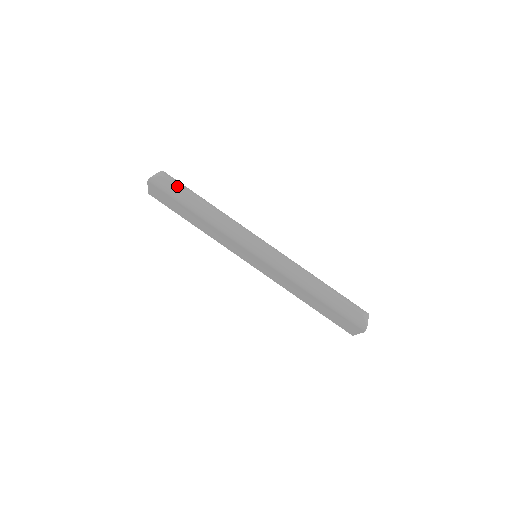
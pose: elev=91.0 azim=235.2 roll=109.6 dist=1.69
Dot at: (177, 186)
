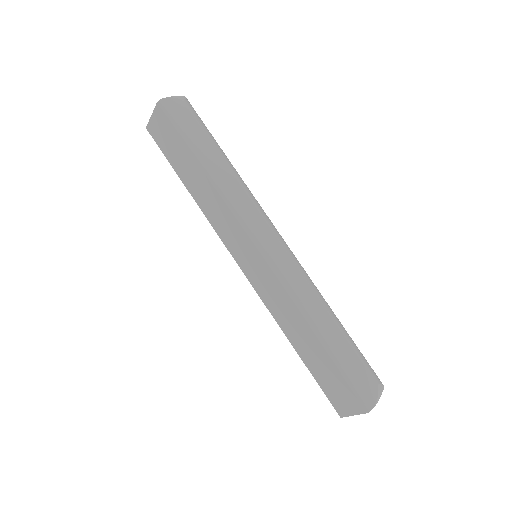
Dot at: (196, 119)
